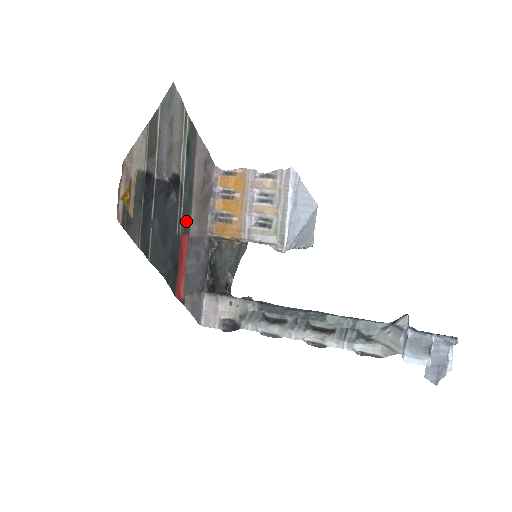
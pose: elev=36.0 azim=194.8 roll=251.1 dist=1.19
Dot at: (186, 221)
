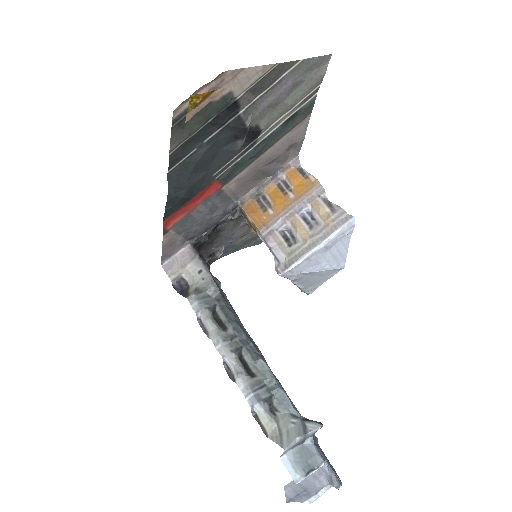
Dot at: (231, 173)
